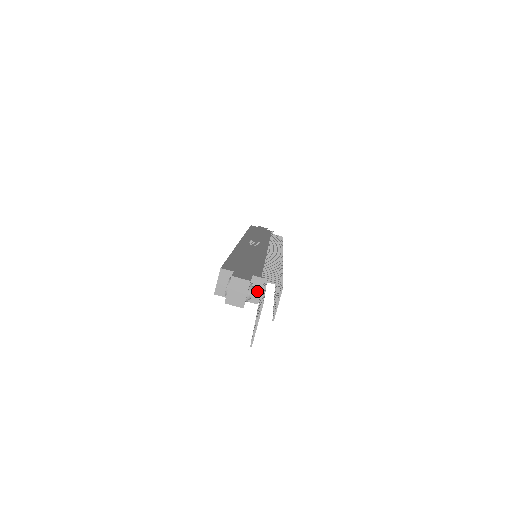
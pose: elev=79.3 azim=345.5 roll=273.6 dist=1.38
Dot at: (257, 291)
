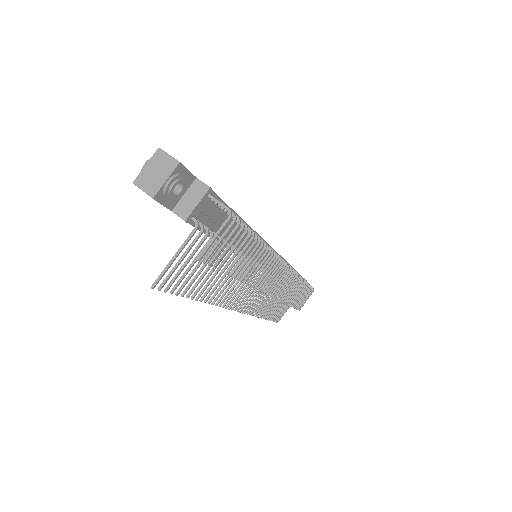
Dot at: (192, 202)
